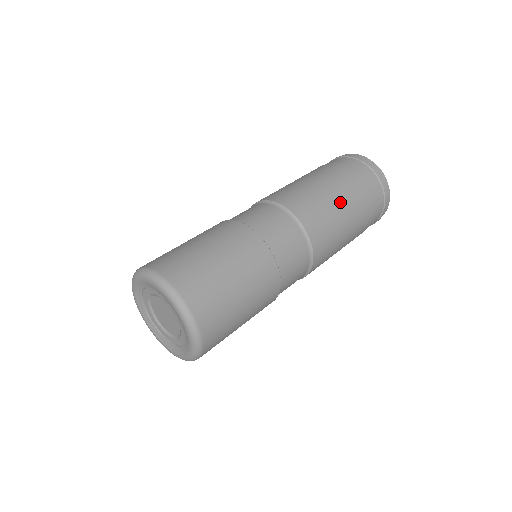
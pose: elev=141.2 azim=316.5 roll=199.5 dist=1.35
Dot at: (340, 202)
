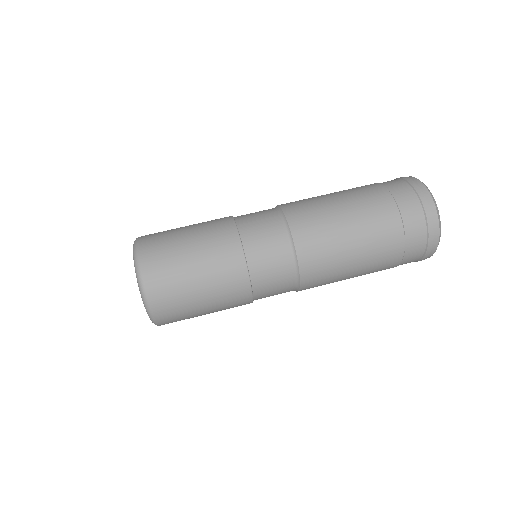
Dot at: (357, 269)
